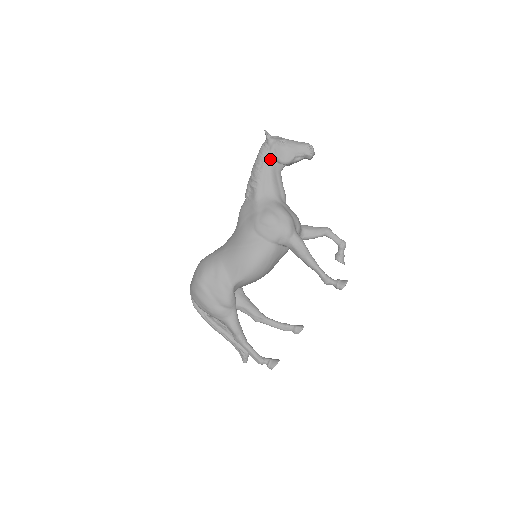
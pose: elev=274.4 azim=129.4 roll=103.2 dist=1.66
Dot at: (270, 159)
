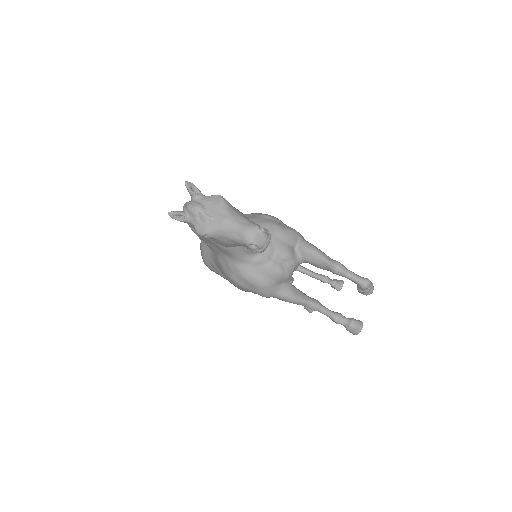
Dot at: occluded
